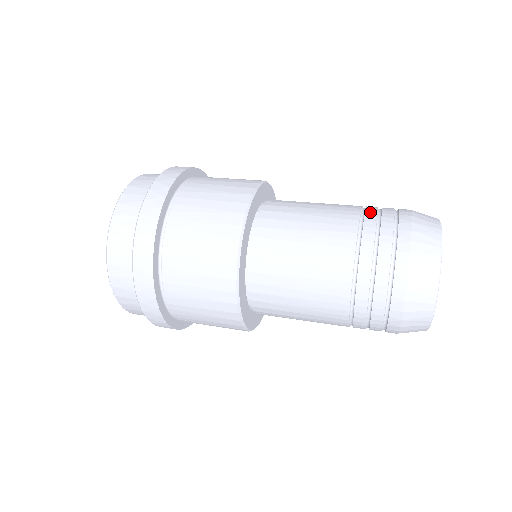
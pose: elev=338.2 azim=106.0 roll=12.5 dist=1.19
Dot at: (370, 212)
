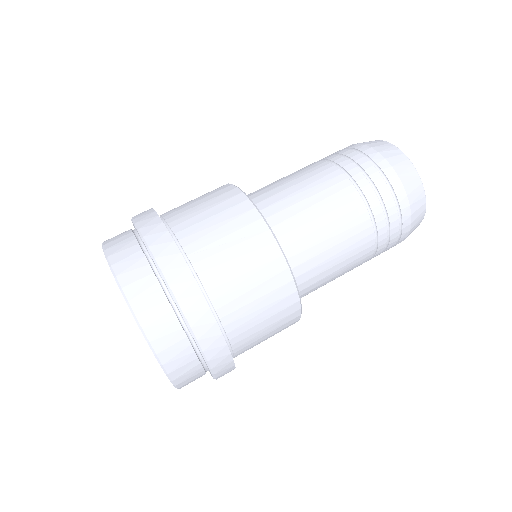
Dot at: (372, 200)
